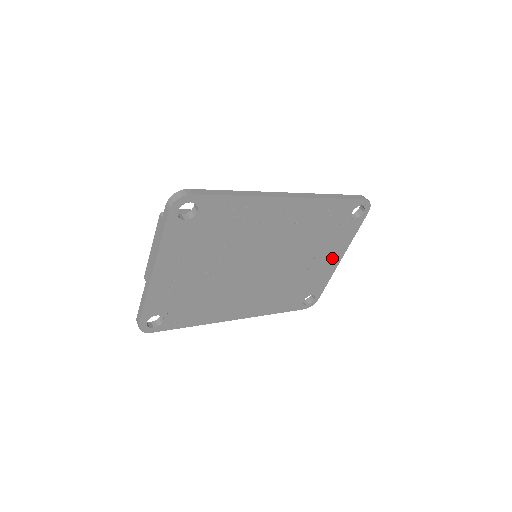
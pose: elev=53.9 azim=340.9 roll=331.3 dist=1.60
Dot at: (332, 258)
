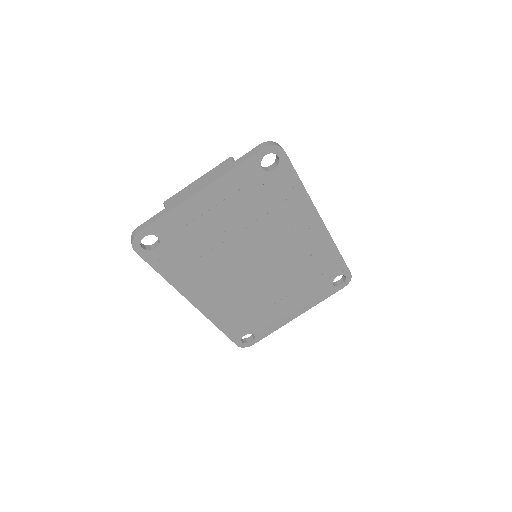
Dot at: (294, 309)
